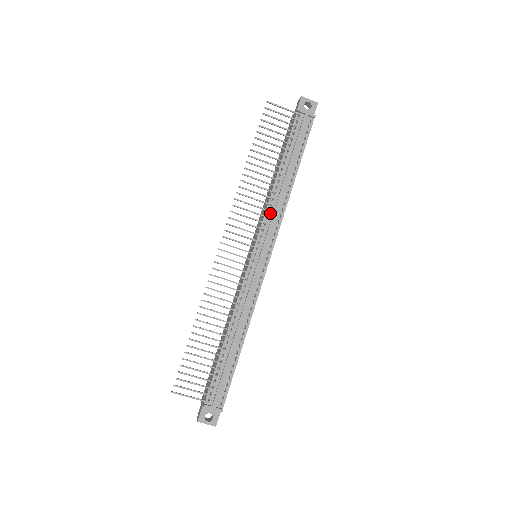
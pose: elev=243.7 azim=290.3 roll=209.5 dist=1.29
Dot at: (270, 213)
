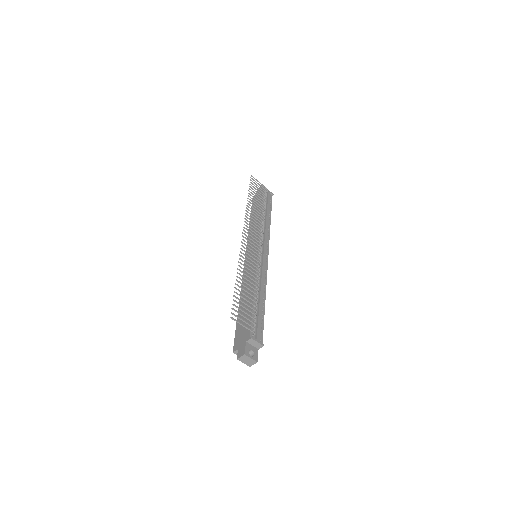
Dot at: occluded
